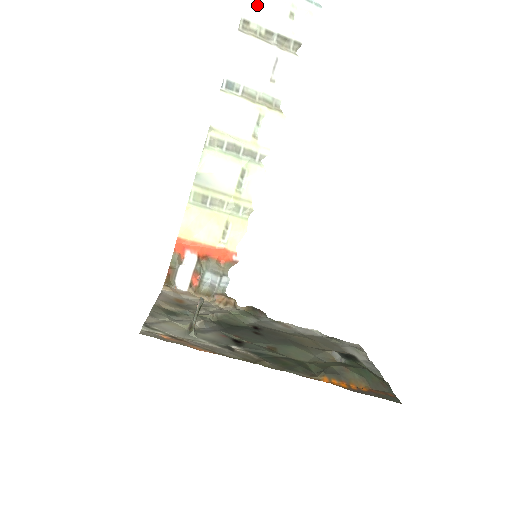
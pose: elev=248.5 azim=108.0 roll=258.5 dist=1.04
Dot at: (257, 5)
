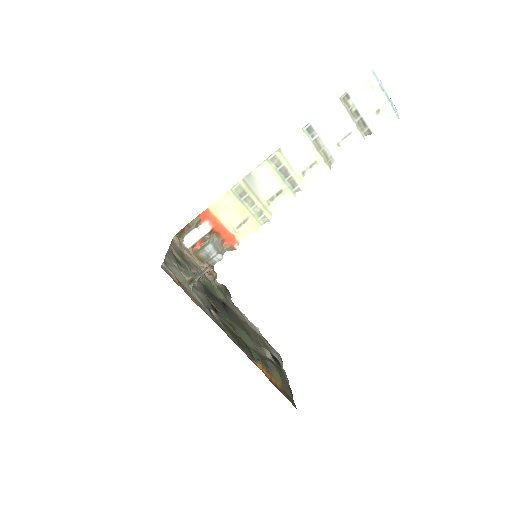
Dot at: (362, 90)
